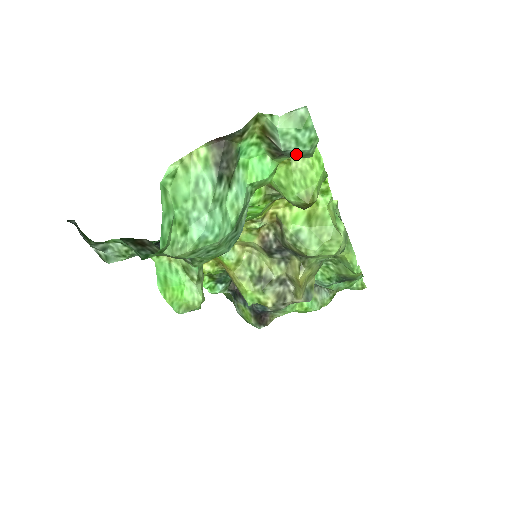
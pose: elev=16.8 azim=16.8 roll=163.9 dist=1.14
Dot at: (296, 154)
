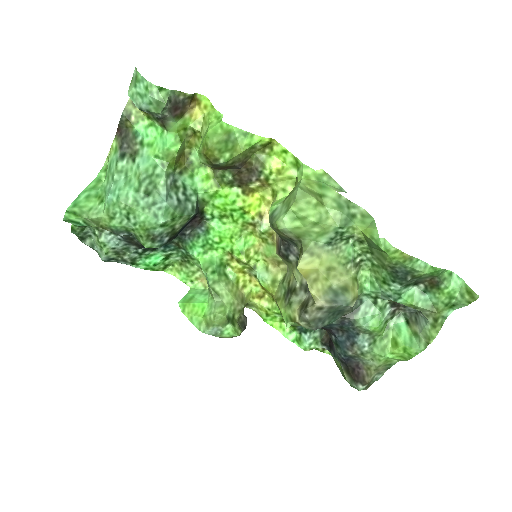
Dot at: (152, 108)
